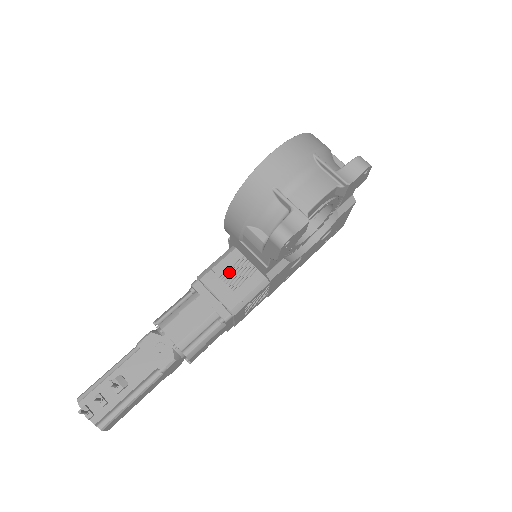
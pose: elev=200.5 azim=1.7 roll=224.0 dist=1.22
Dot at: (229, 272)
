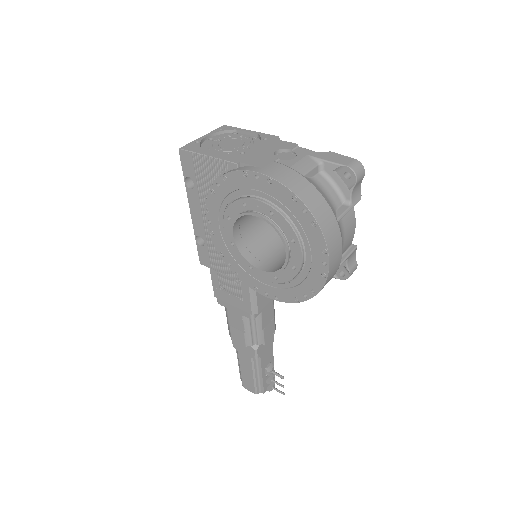
Dot at: occluded
